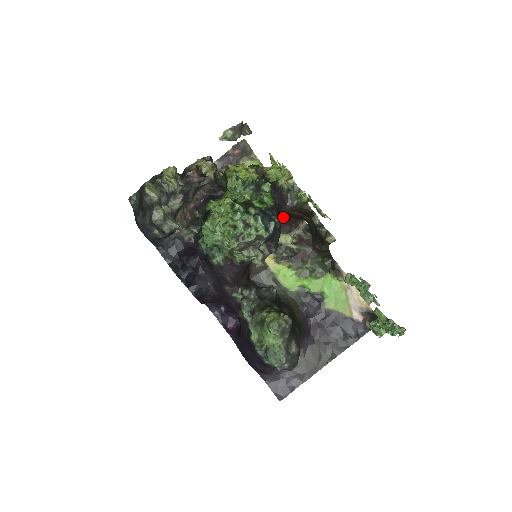
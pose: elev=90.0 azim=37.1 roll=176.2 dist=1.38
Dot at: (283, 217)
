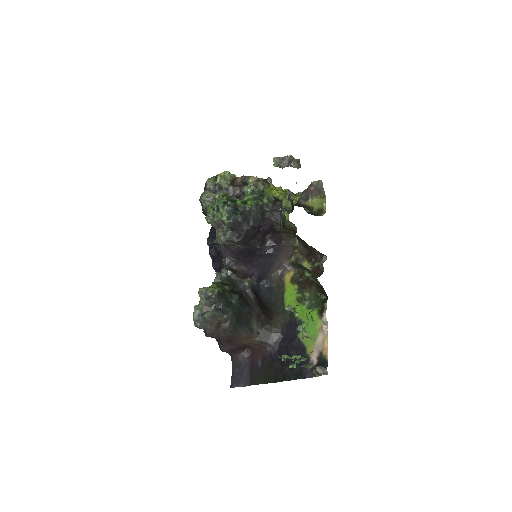
Dot at: (304, 243)
